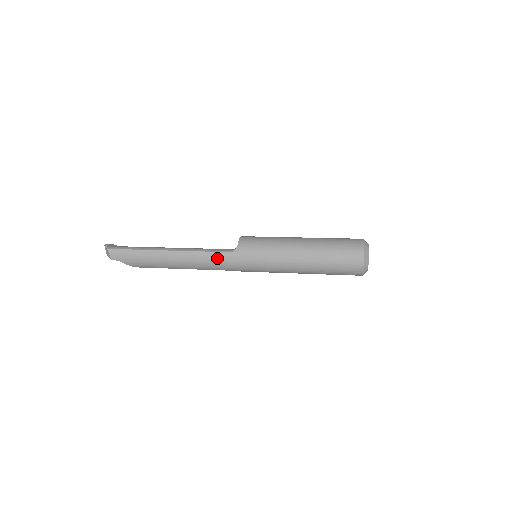
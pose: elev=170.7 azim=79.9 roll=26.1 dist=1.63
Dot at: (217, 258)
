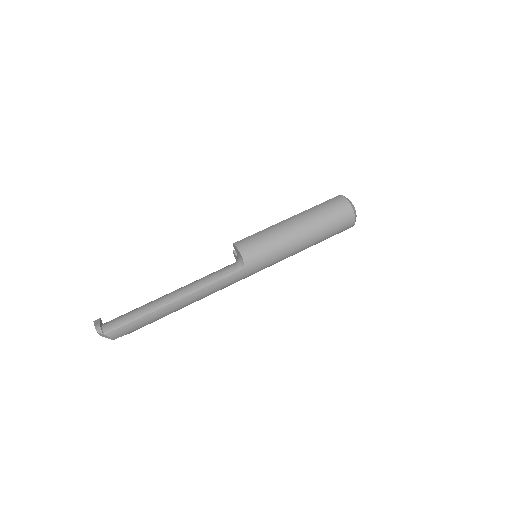
Dot at: (228, 282)
